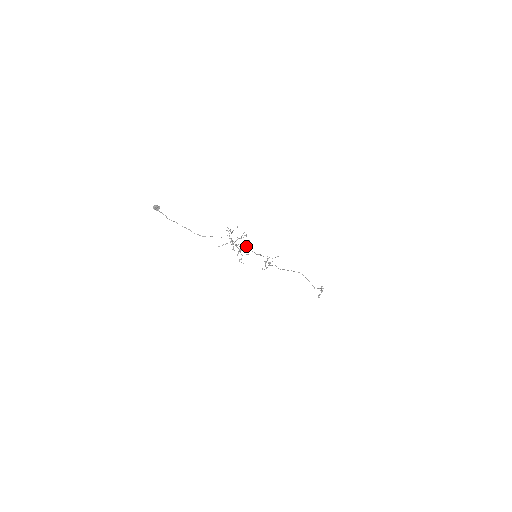
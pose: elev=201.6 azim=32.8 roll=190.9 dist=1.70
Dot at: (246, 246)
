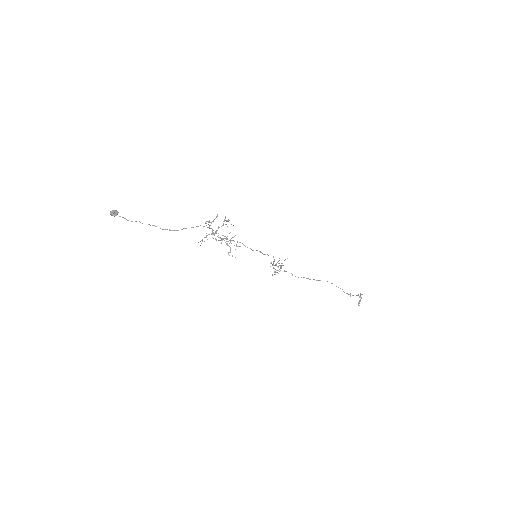
Dot at: occluded
